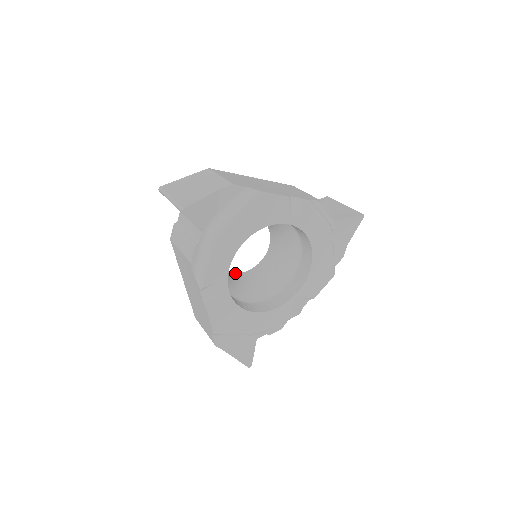
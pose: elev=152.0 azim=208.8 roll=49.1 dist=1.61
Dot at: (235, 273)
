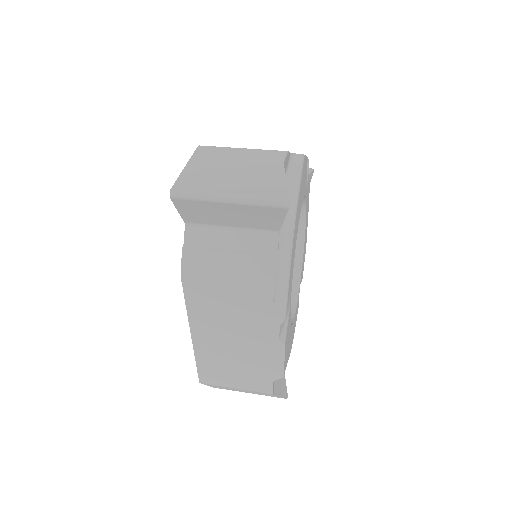
Dot at: occluded
